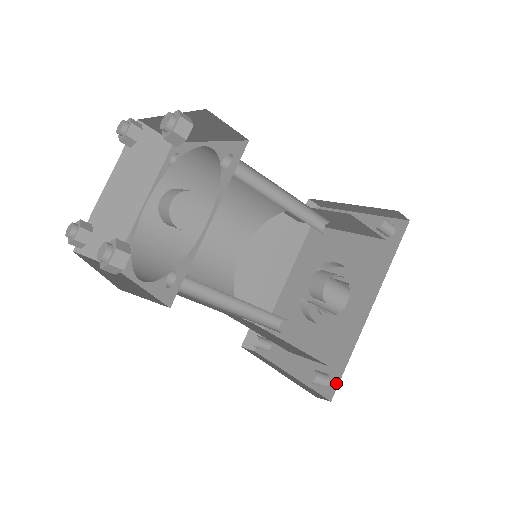
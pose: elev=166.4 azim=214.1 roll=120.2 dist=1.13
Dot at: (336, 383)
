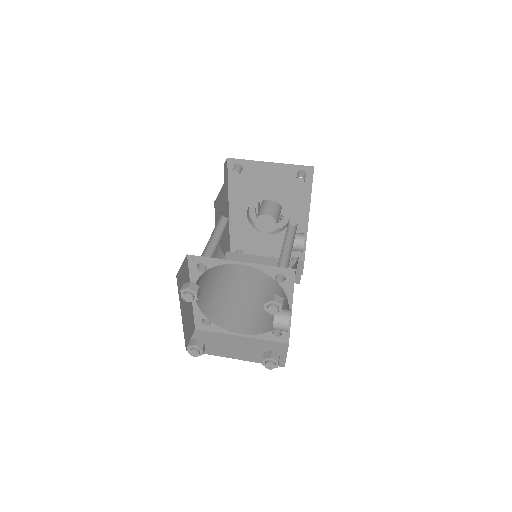
Dot at: (303, 259)
